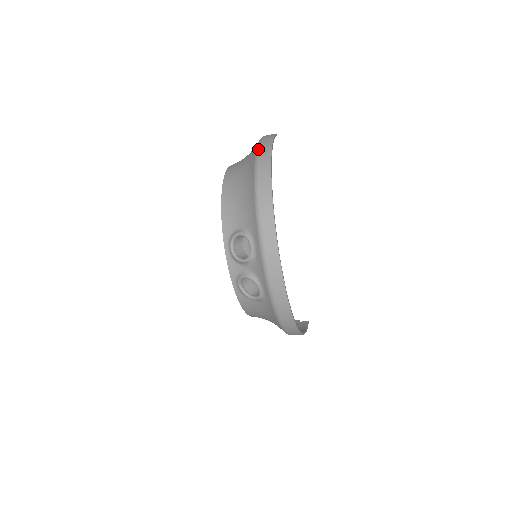
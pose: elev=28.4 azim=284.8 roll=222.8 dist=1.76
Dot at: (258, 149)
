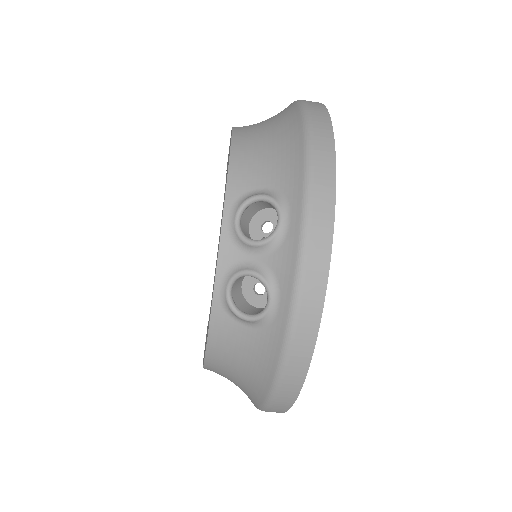
Dot at: (302, 100)
